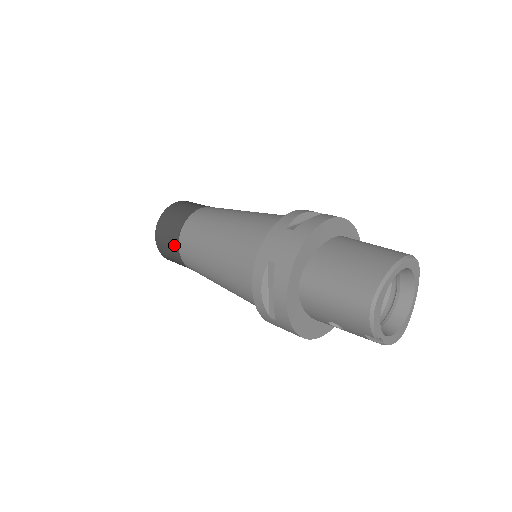
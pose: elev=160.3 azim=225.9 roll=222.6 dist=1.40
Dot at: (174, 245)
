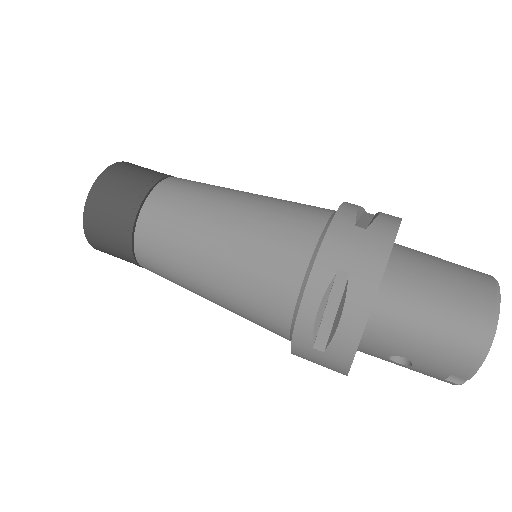
Dot at: (125, 227)
